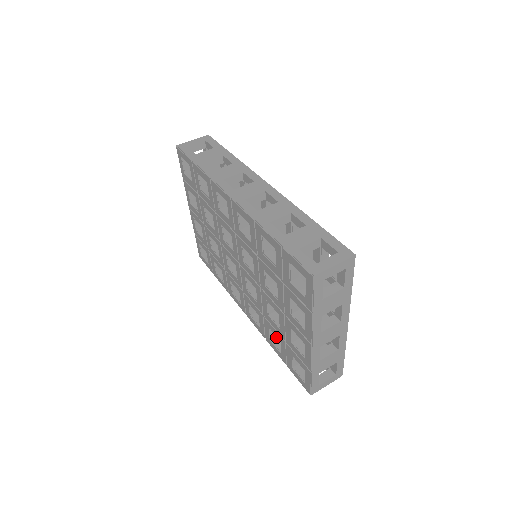
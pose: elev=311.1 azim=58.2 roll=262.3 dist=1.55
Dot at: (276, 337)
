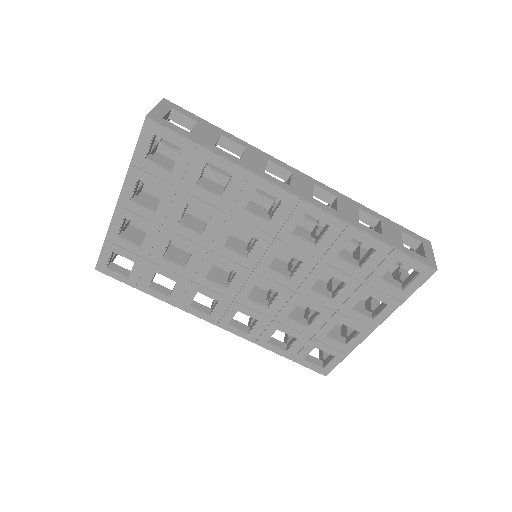
Dot at: occluded
